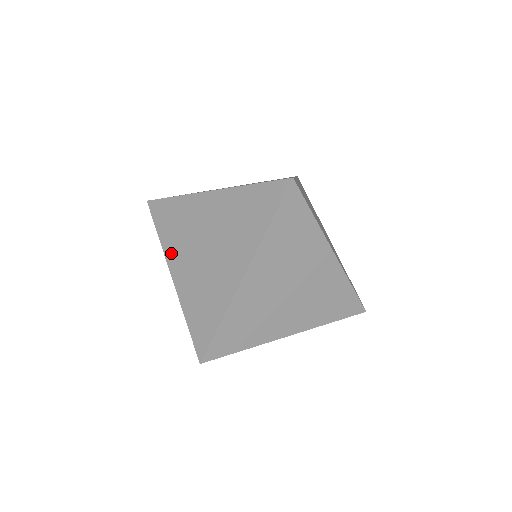
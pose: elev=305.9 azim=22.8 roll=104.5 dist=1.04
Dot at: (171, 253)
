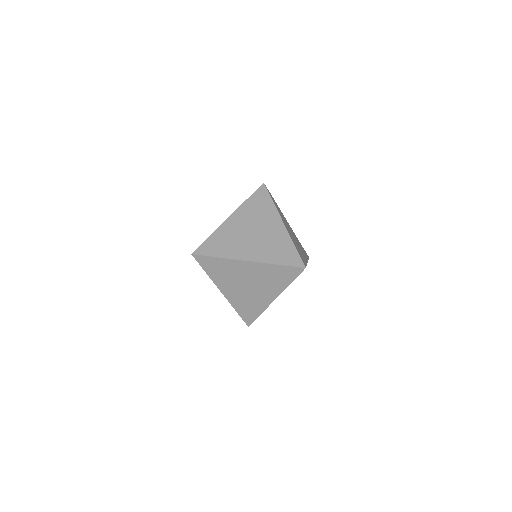
Dot at: (236, 254)
